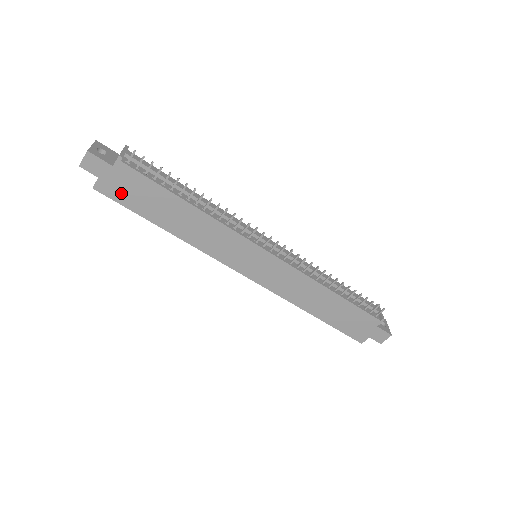
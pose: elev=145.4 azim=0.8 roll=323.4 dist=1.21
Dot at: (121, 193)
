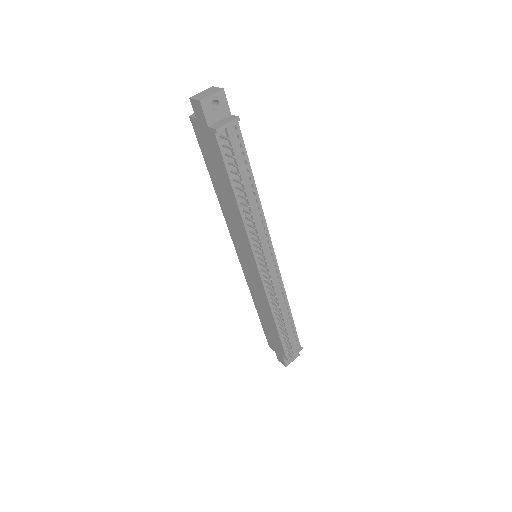
Dot at: (203, 141)
